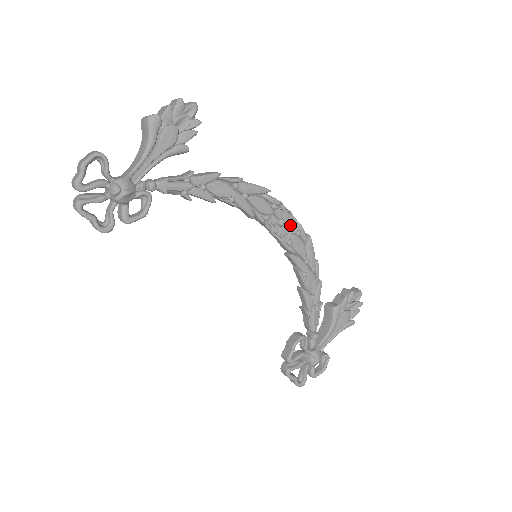
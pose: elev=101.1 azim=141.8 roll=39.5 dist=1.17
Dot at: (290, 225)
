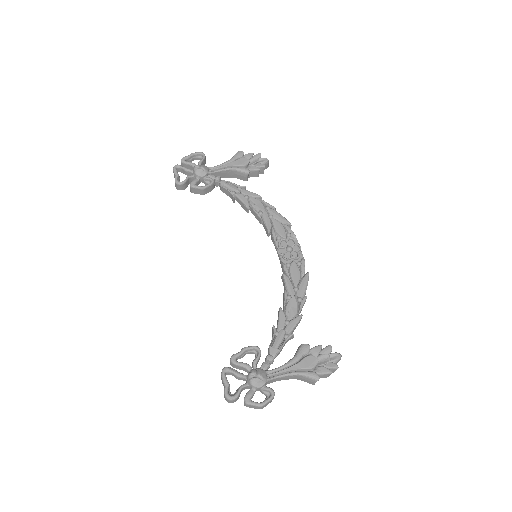
Dot at: (296, 256)
